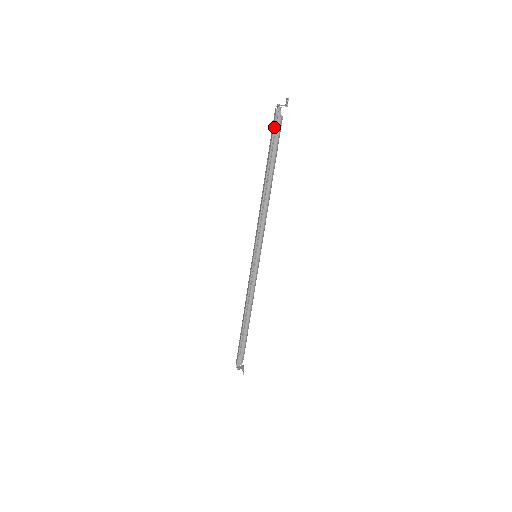
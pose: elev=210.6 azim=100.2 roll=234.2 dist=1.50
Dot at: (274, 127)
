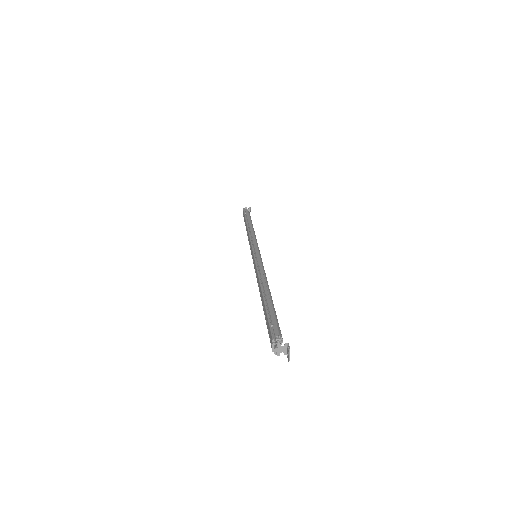
Dot at: (270, 338)
